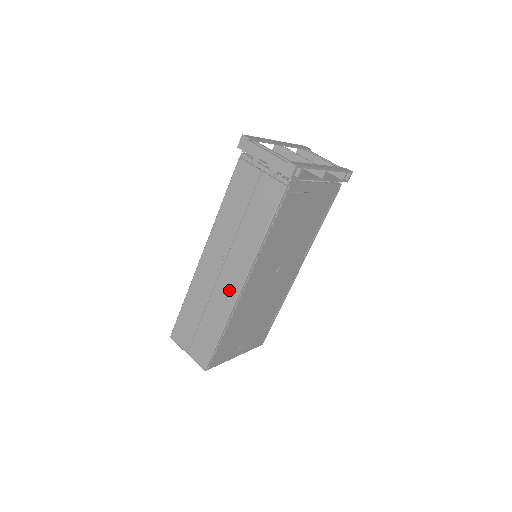
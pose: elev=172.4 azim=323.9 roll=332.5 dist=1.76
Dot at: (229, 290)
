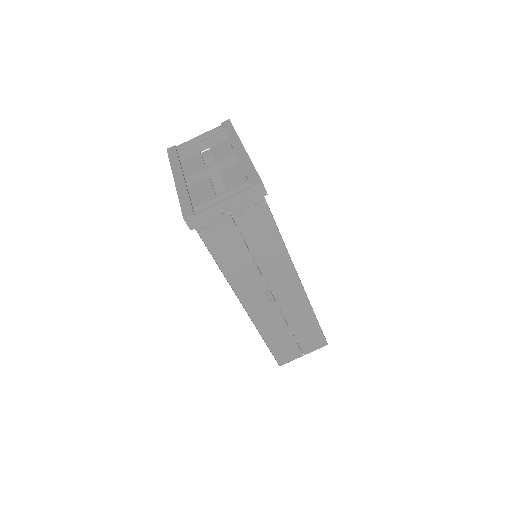
Dot at: (294, 298)
